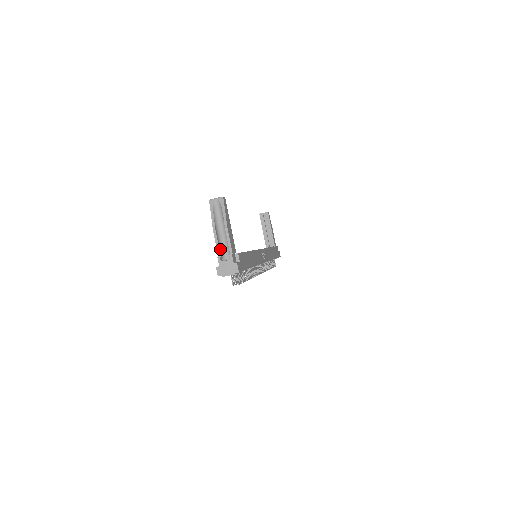
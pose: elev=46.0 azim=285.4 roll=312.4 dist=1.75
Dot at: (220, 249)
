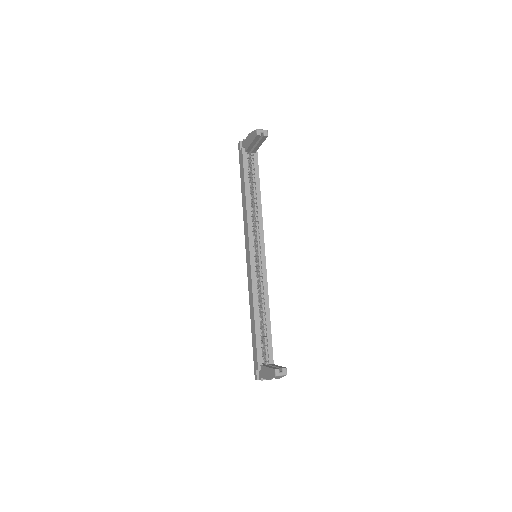
Dot at: occluded
